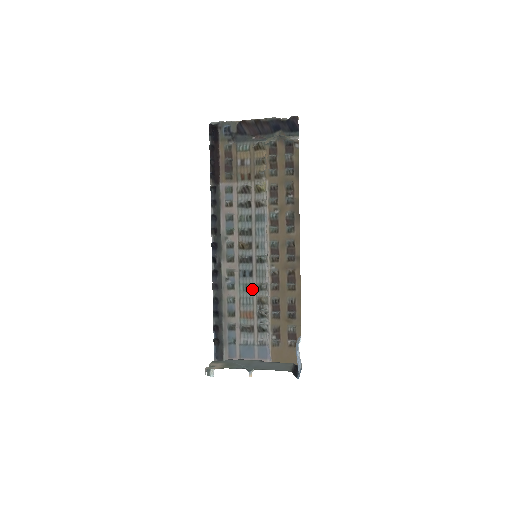
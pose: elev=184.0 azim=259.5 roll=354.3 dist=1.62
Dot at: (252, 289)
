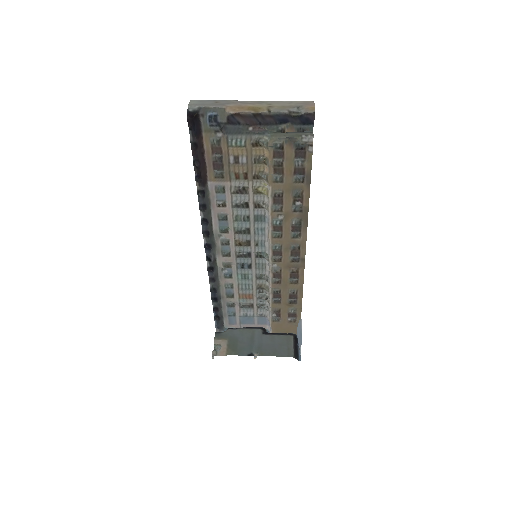
Dot at: (251, 278)
